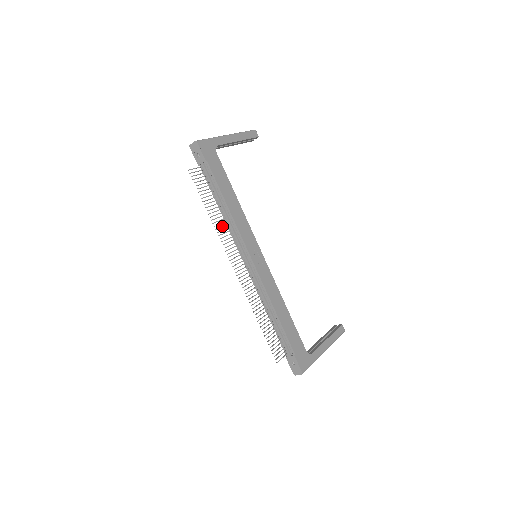
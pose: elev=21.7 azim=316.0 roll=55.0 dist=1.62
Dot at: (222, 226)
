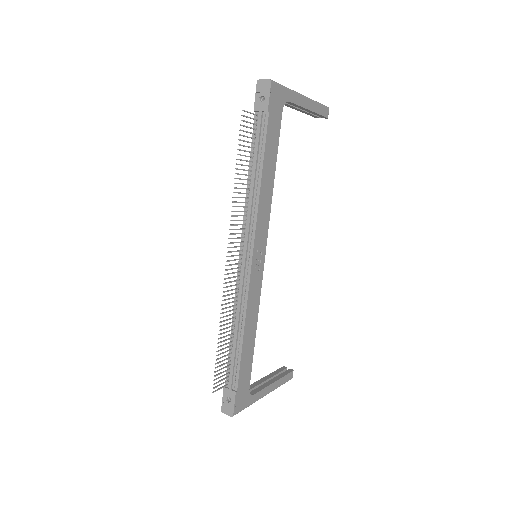
Dot at: occluded
